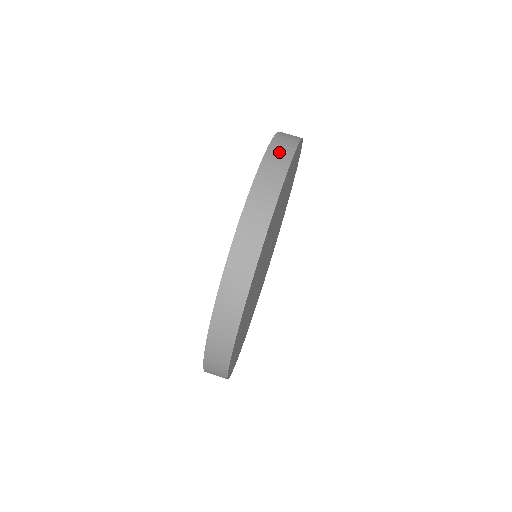
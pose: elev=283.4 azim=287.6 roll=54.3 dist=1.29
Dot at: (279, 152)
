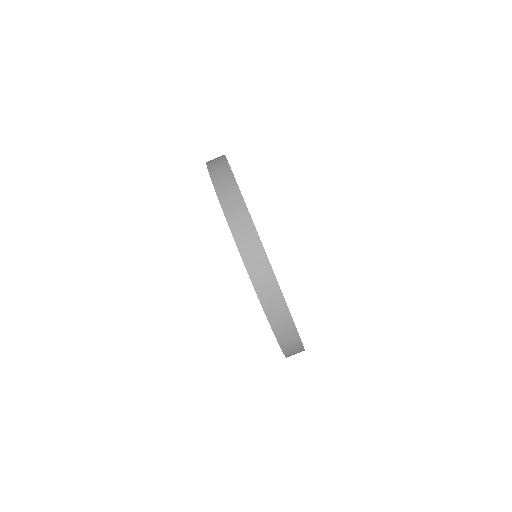
Dot at: (274, 308)
